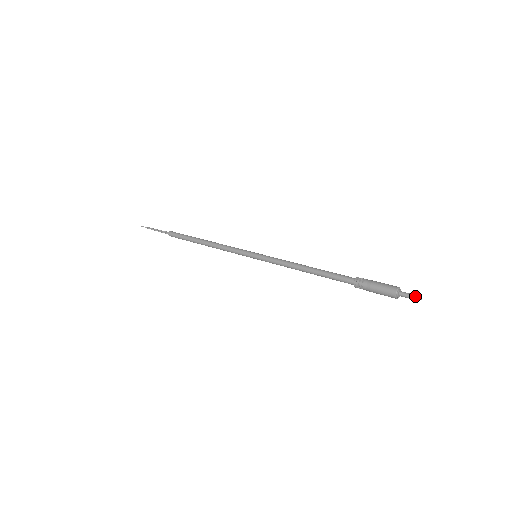
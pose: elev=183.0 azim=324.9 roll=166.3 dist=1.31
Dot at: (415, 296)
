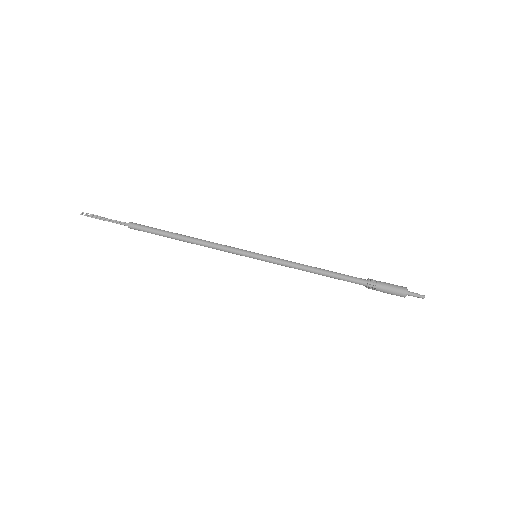
Dot at: (421, 295)
